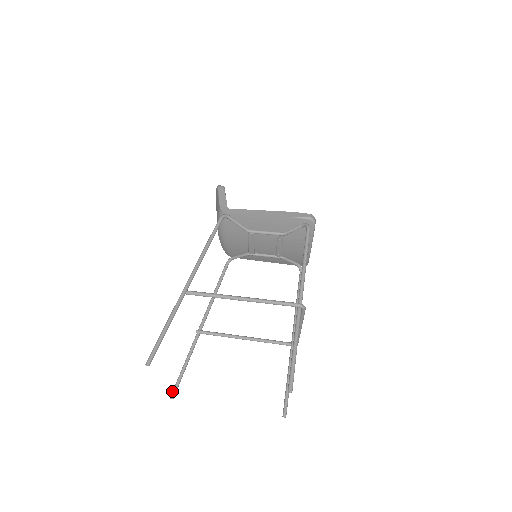
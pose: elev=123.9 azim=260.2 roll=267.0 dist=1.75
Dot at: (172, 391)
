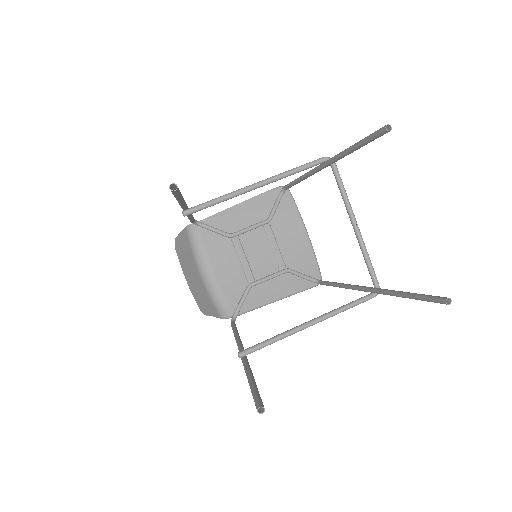
Dot at: occluded
